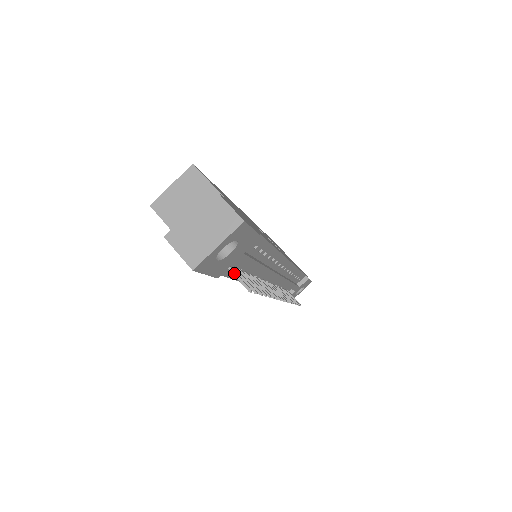
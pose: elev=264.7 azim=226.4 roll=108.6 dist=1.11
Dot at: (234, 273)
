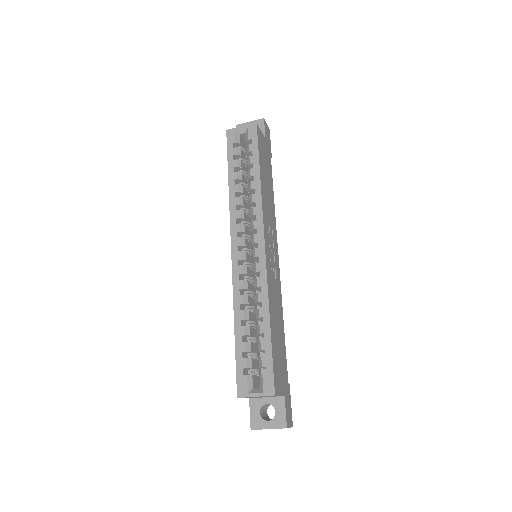
Dot at: occluded
